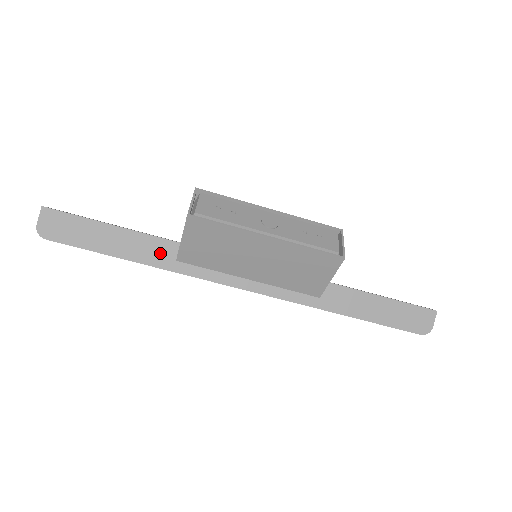
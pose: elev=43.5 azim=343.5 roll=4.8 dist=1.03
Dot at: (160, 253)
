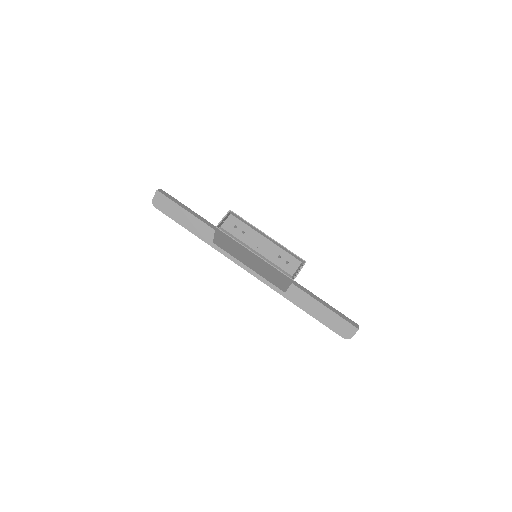
Dot at: (208, 235)
